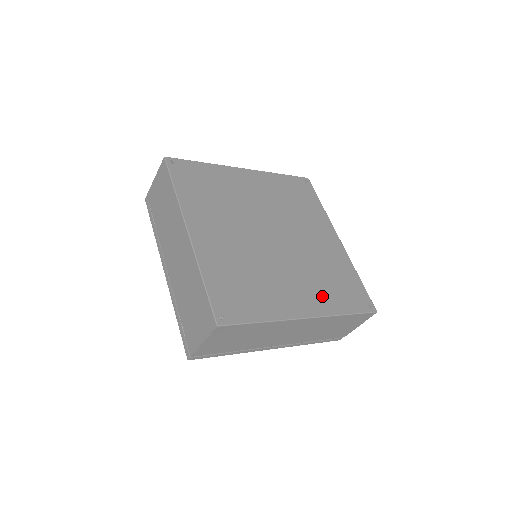
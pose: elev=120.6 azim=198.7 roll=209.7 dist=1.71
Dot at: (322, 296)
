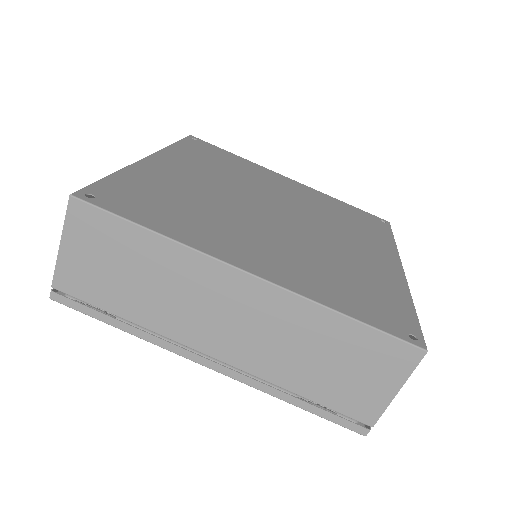
Dot at: (371, 239)
